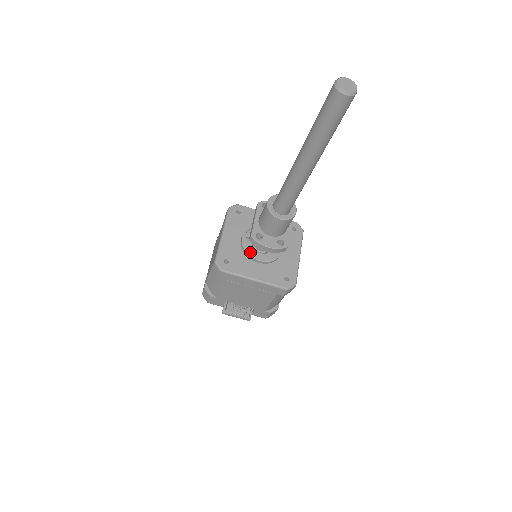
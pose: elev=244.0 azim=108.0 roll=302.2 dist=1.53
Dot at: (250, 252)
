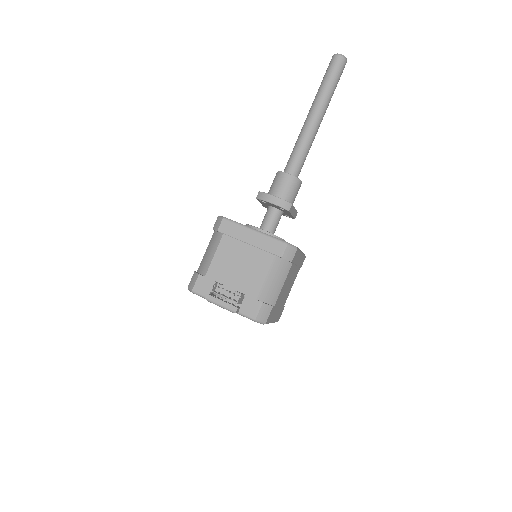
Dot at: (253, 226)
